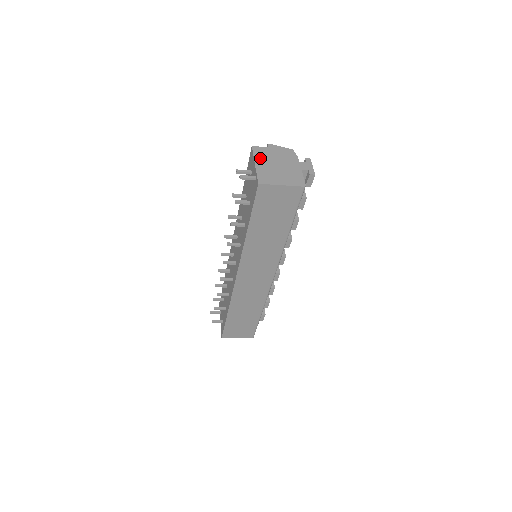
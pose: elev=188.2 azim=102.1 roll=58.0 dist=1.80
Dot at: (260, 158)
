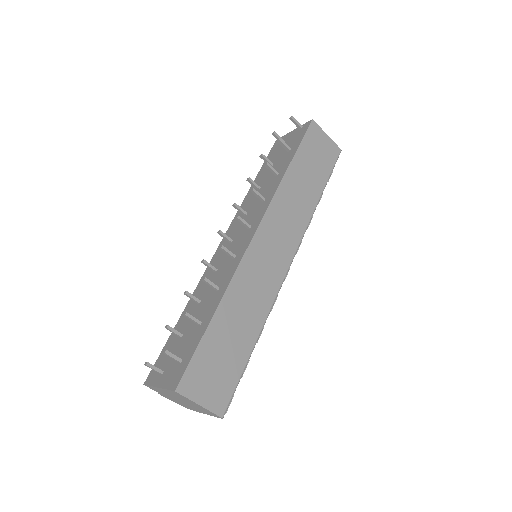
Dot at: occluded
